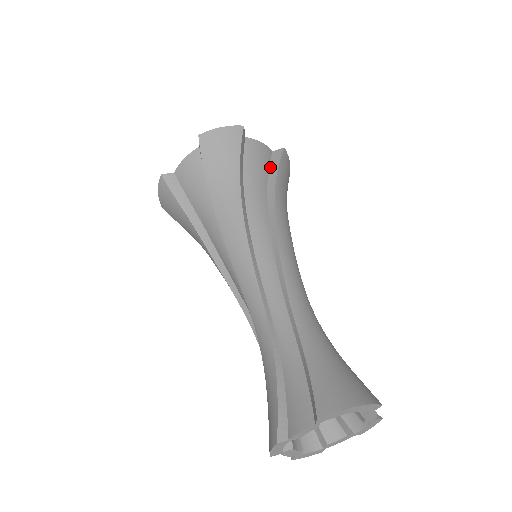
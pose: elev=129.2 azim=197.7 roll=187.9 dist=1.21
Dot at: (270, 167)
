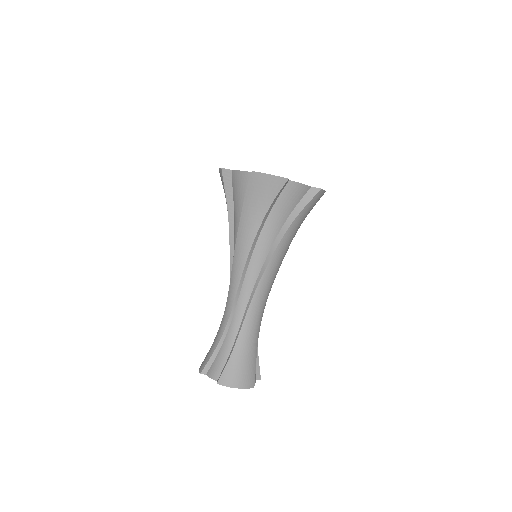
Dot at: (299, 203)
